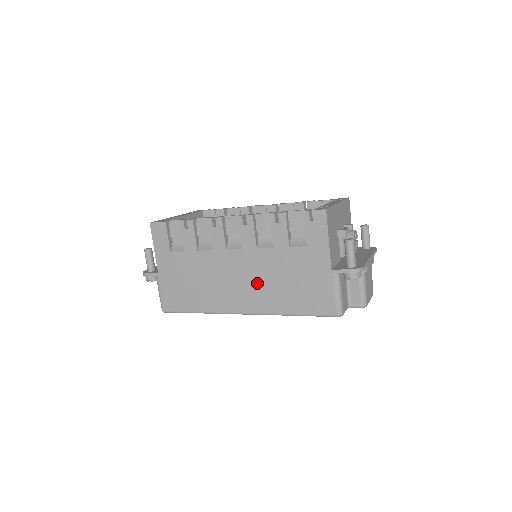
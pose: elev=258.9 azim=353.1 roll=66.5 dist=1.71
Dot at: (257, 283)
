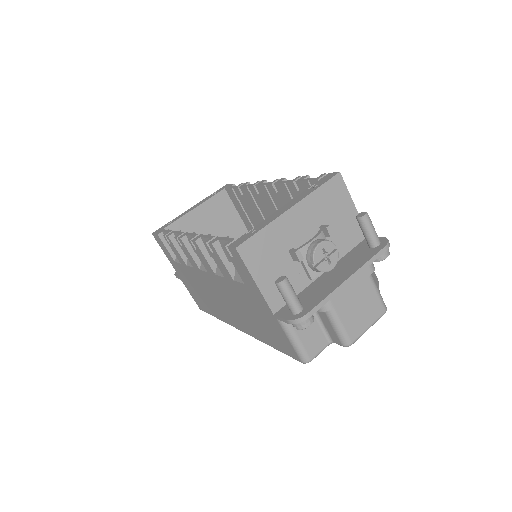
Dot at: (233, 307)
